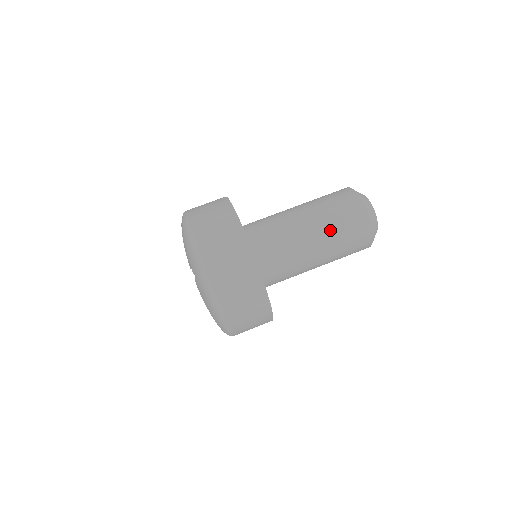
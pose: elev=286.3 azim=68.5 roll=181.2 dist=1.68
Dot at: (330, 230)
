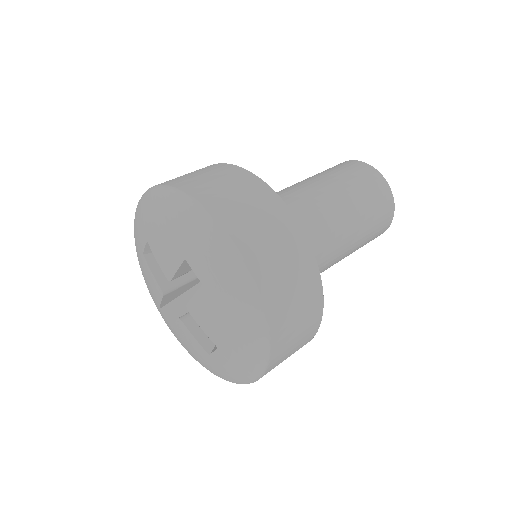
Dot at: occluded
